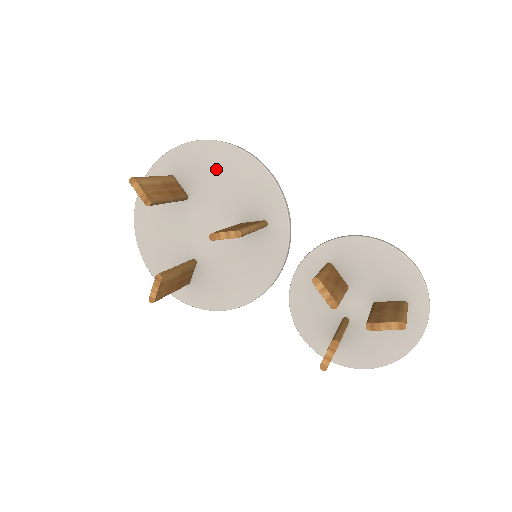
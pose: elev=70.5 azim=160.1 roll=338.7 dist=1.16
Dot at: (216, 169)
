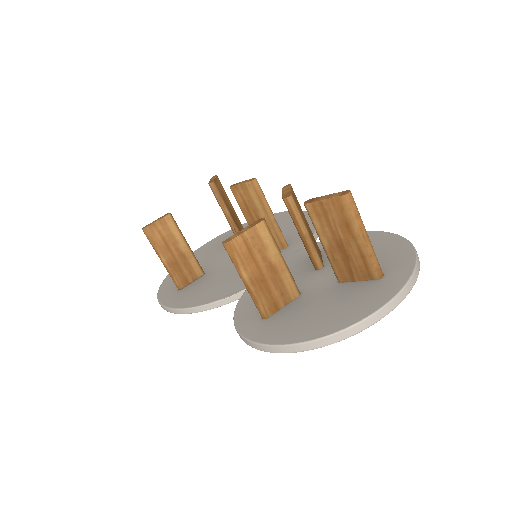
Dot at: (278, 223)
